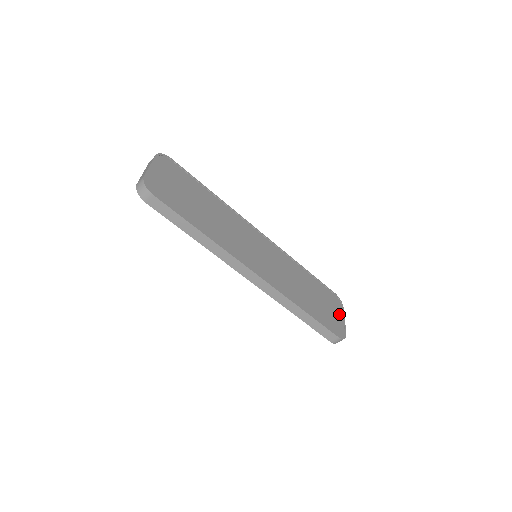
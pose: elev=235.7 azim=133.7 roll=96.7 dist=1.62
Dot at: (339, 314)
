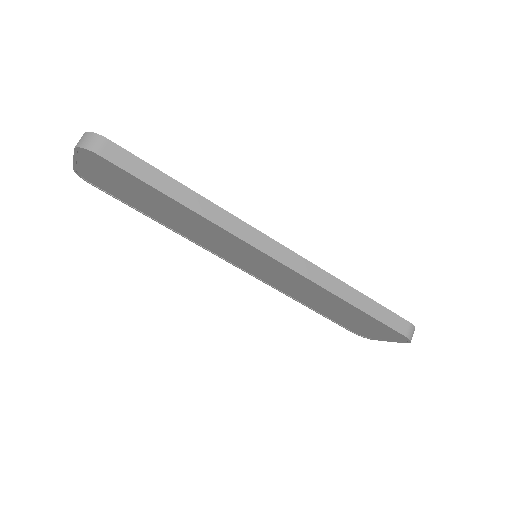
Dot at: occluded
